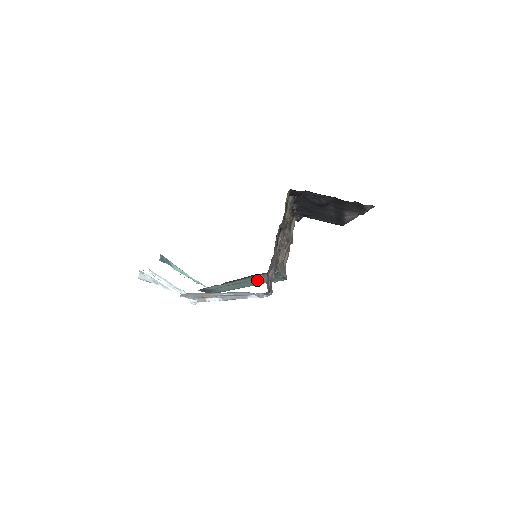
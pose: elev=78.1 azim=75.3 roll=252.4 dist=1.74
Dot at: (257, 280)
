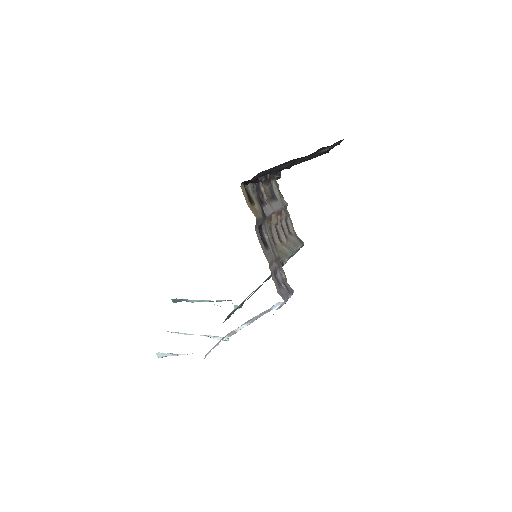
Dot at: occluded
